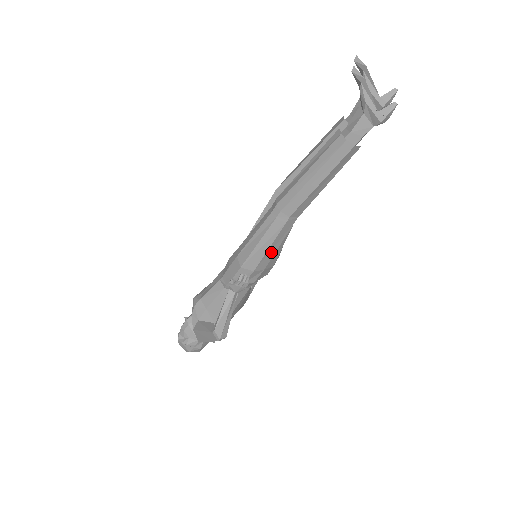
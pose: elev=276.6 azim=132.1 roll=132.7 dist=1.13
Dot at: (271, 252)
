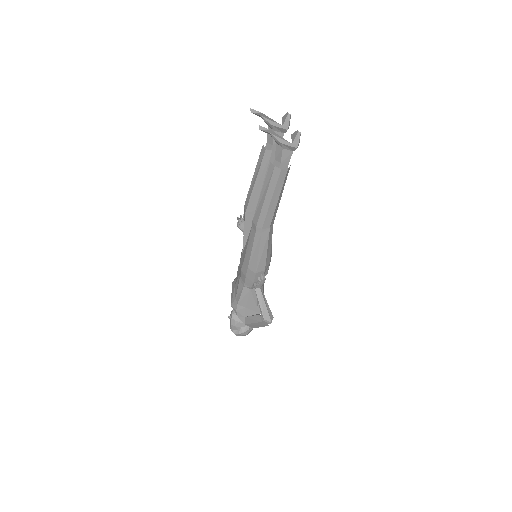
Dot at: (269, 252)
